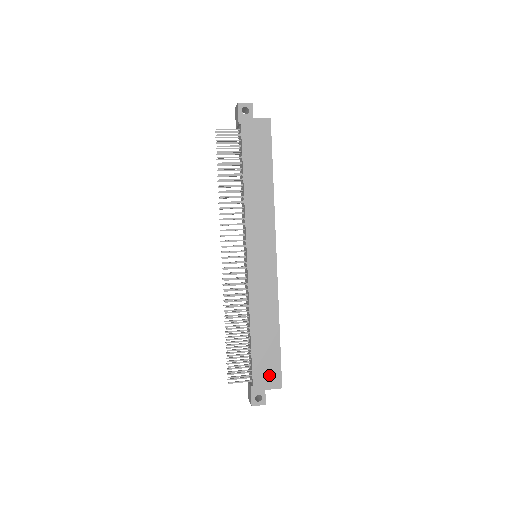
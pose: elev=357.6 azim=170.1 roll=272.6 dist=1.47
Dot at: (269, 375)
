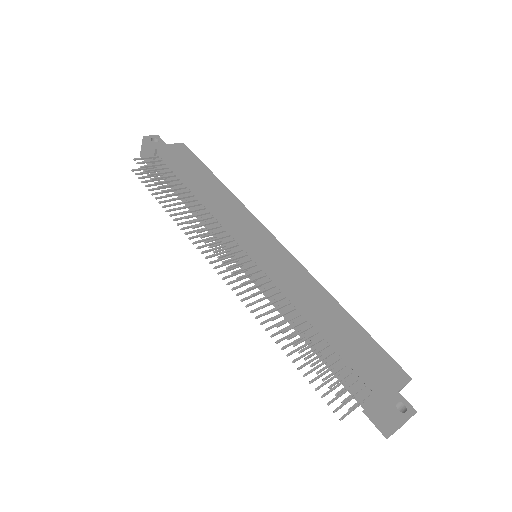
Dot at: (384, 369)
